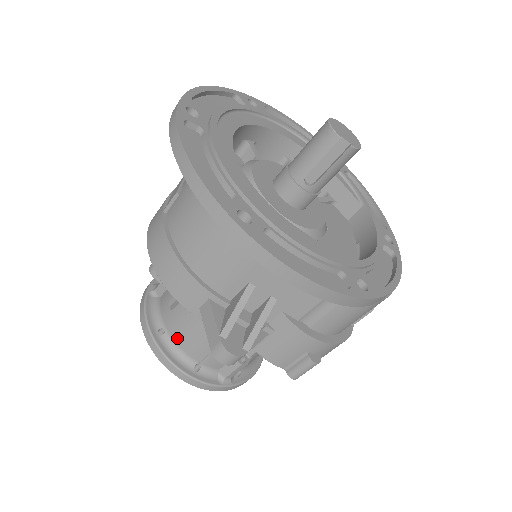
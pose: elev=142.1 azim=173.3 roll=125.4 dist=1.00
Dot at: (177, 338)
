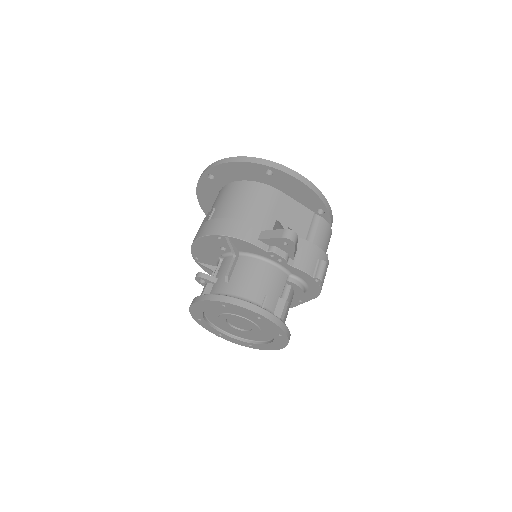
Dot at: (241, 293)
